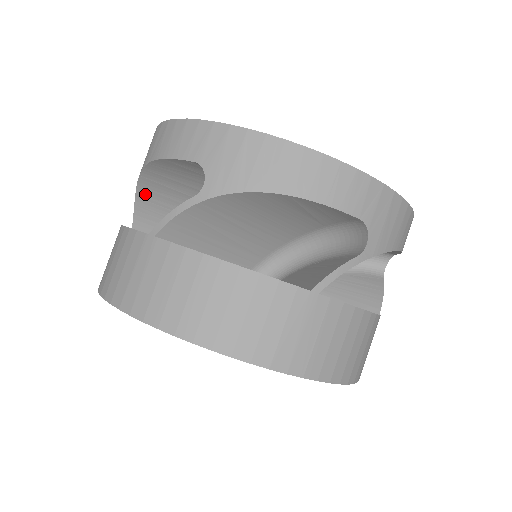
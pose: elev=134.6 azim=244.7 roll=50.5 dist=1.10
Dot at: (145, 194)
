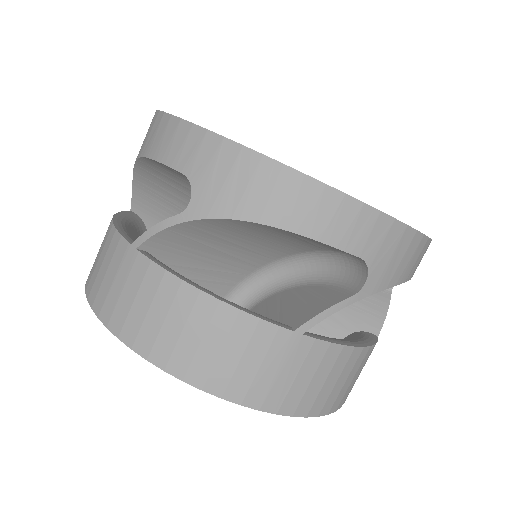
Dot at: (142, 181)
